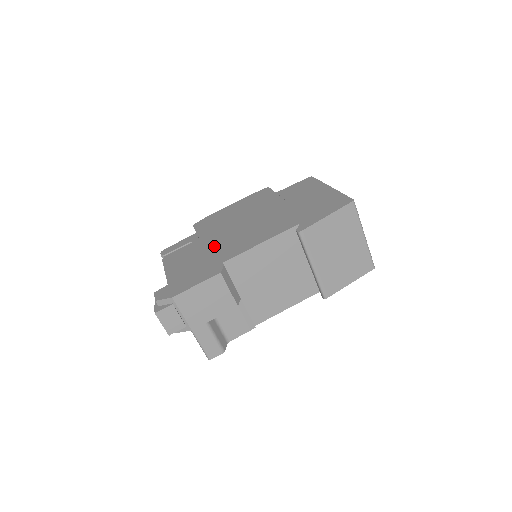
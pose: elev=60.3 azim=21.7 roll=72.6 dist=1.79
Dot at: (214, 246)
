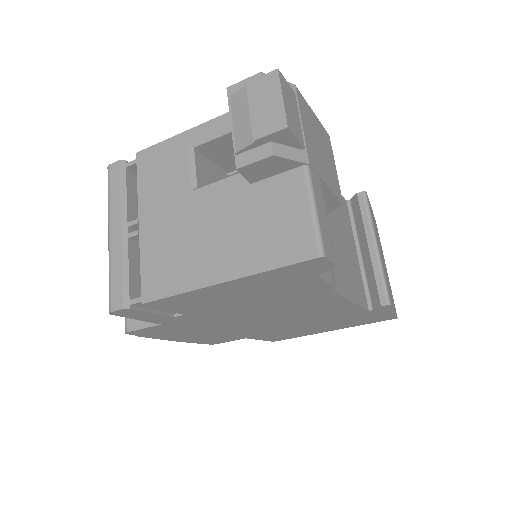
Dot at: occluded
